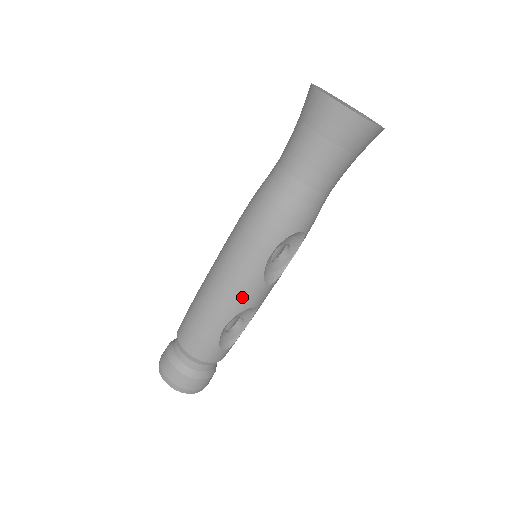
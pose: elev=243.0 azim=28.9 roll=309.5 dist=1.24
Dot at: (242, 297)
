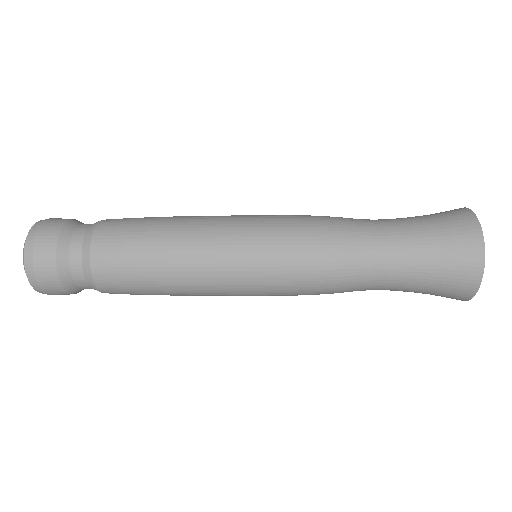
Dot at: occluded
